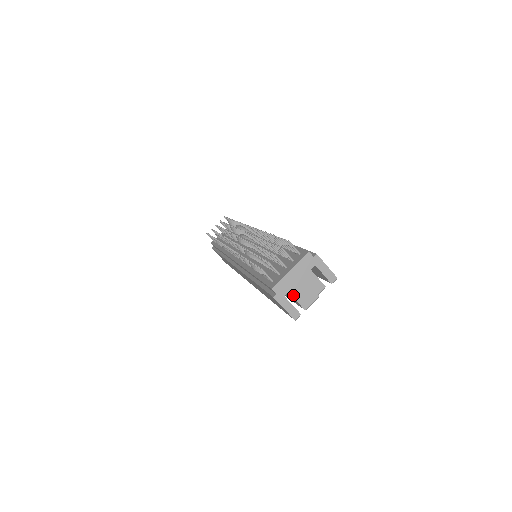
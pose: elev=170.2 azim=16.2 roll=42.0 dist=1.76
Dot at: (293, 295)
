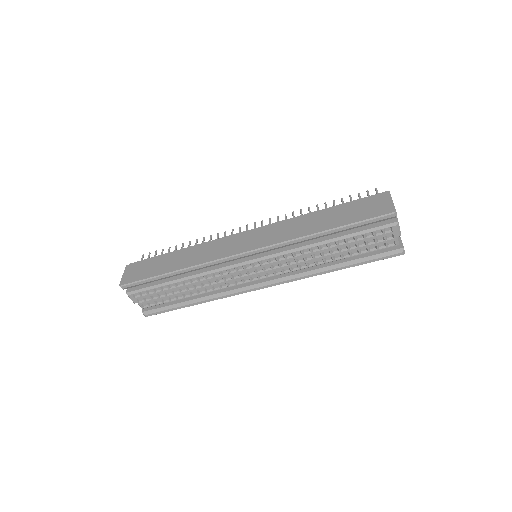
Dot at: occluded
